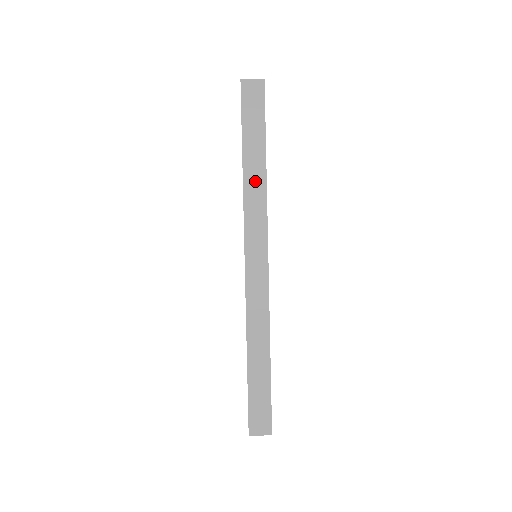
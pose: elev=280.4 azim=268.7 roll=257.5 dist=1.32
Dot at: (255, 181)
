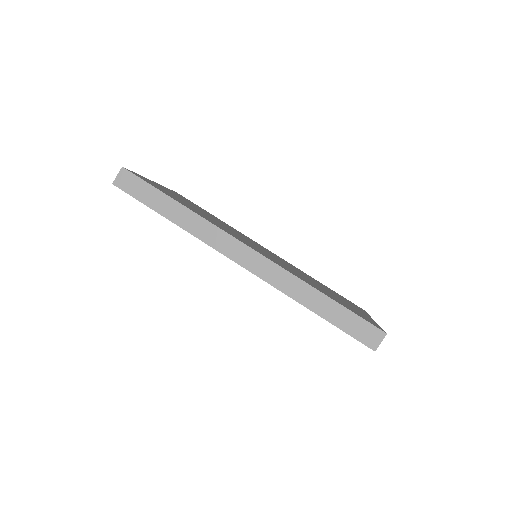
Dot at: (187, 219)
